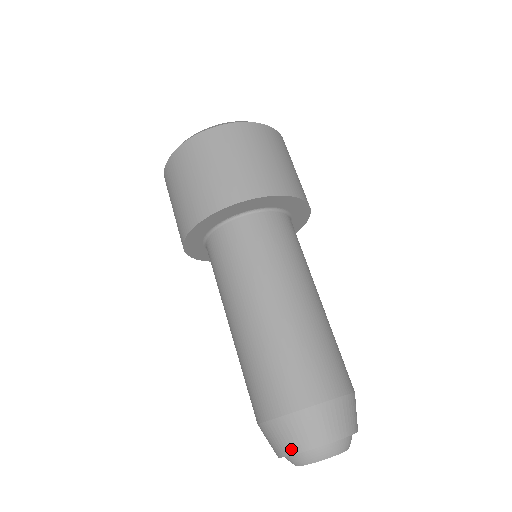
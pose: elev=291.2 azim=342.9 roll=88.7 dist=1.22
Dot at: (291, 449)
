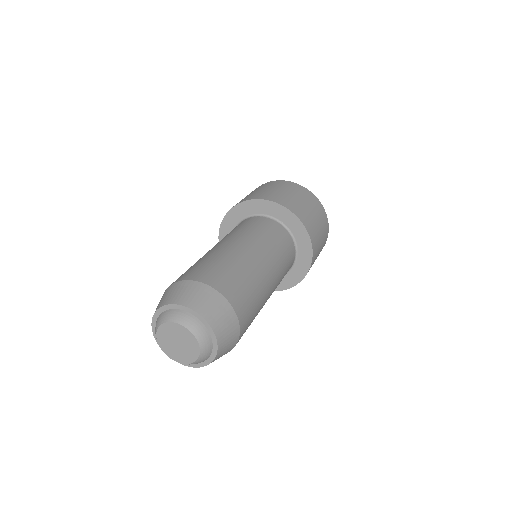
Dot at: (195, 305)
